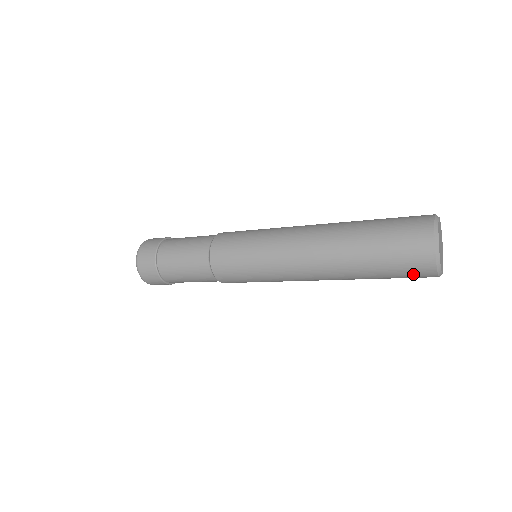
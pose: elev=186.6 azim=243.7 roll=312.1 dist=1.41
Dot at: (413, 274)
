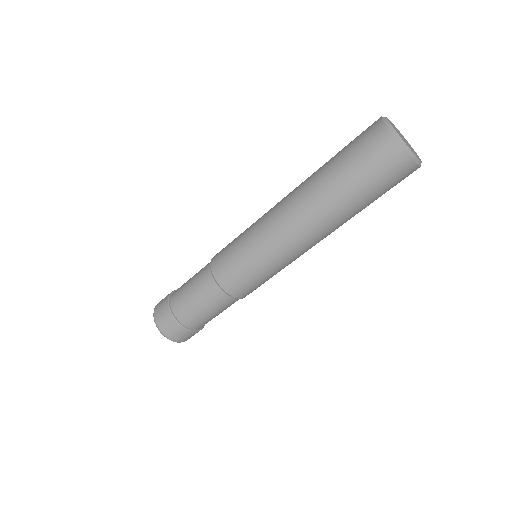
Dot at: (376, 155)
